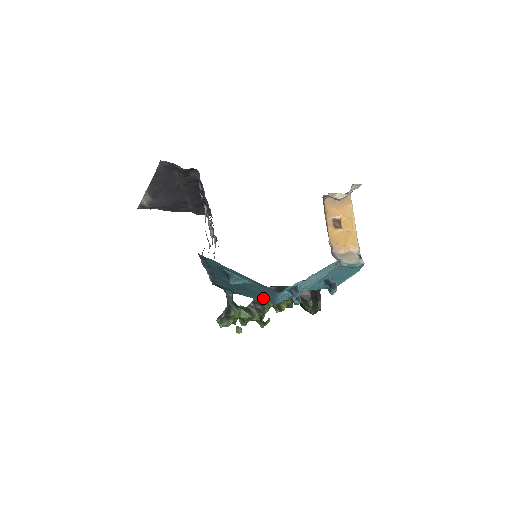
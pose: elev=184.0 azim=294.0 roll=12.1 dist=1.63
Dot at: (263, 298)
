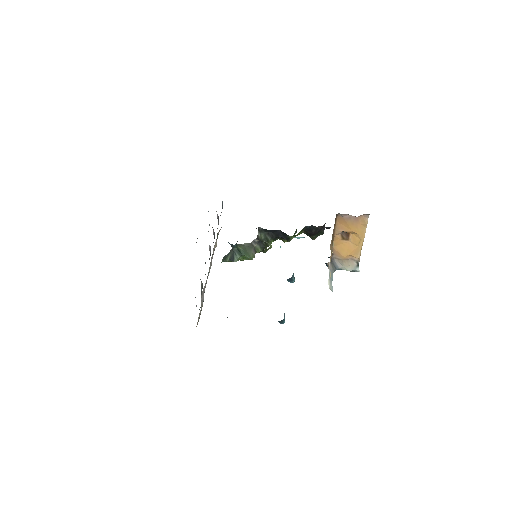
Dot at: occluded
